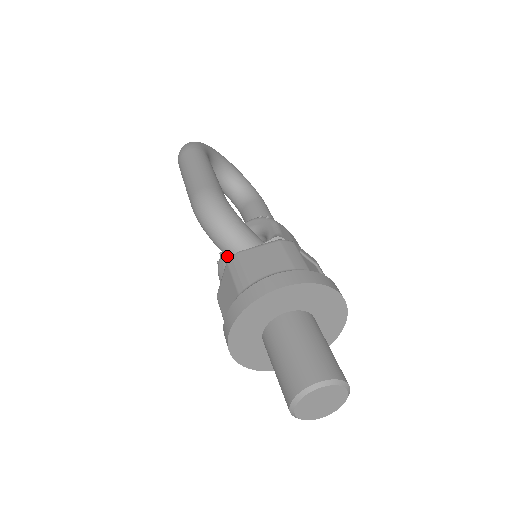
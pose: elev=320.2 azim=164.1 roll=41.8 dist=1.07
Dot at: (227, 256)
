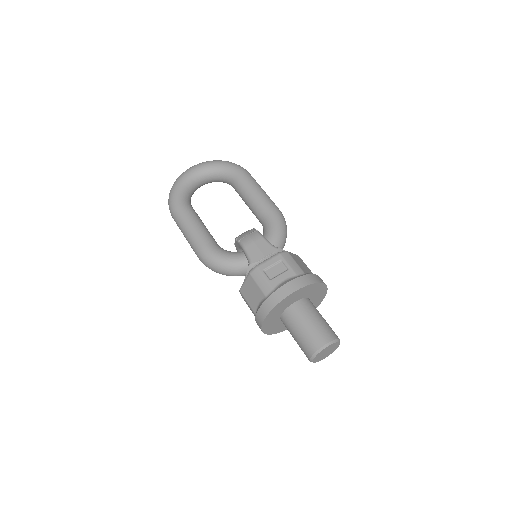
Dot at: occluded
